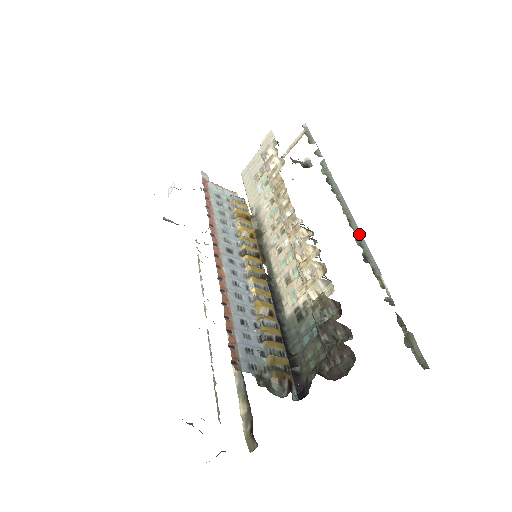
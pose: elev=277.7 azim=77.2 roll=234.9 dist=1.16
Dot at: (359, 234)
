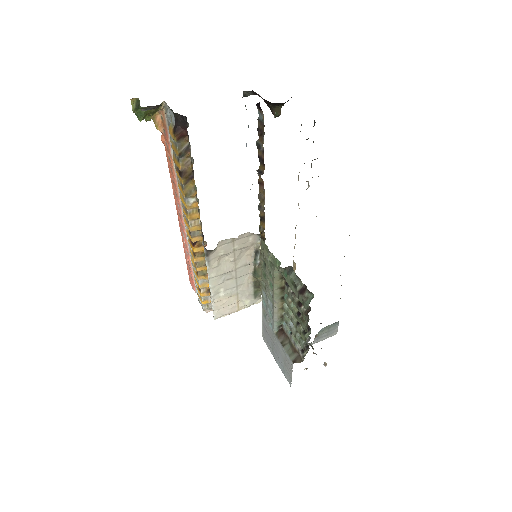
Dot at: occluded
